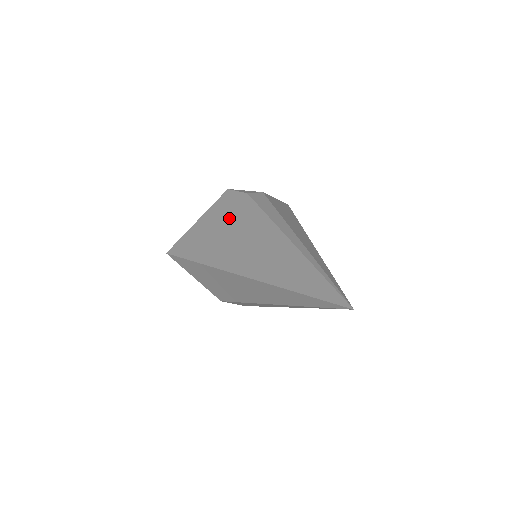
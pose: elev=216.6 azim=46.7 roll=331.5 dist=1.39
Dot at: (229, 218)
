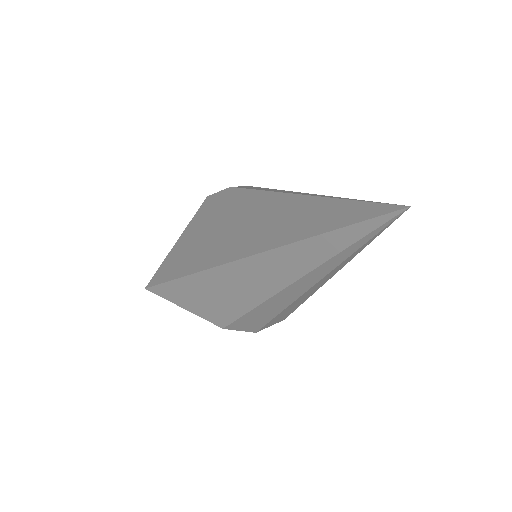
Dot at: (214, 218)
